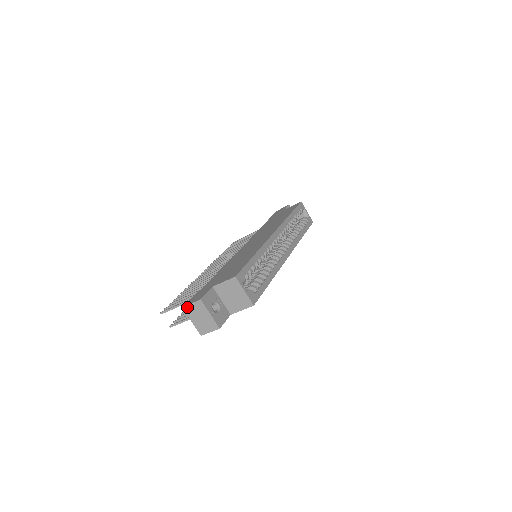
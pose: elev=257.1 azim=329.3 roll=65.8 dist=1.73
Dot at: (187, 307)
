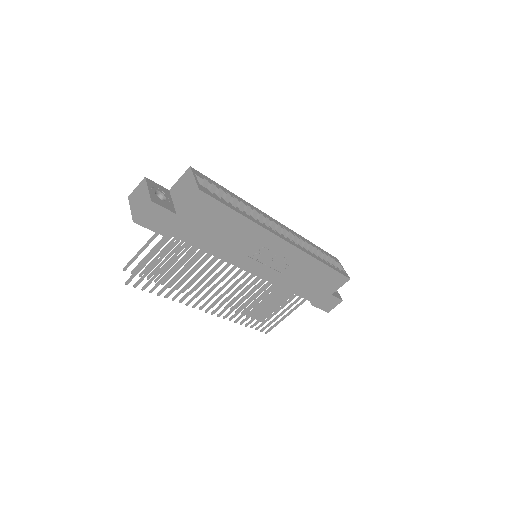
Dot at: (132, 194)
